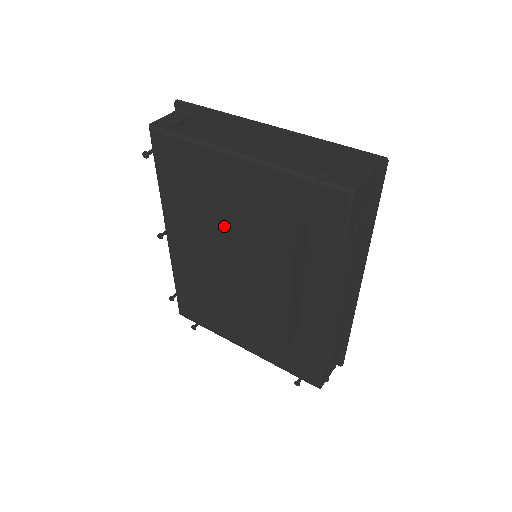
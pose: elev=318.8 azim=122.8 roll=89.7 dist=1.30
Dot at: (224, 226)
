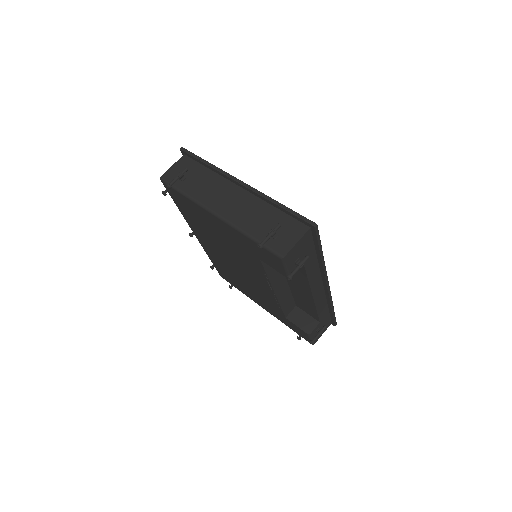
Dot at: (223, 245)
